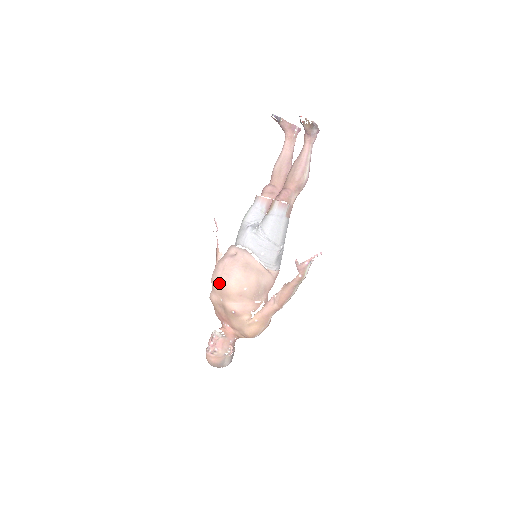
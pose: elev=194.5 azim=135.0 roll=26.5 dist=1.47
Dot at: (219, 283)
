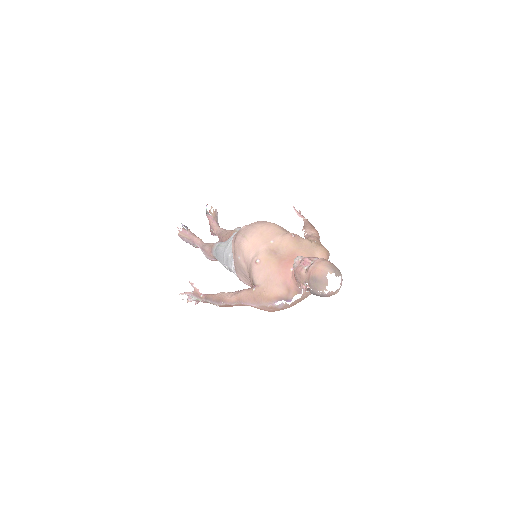
Dot at: (257, 229)
